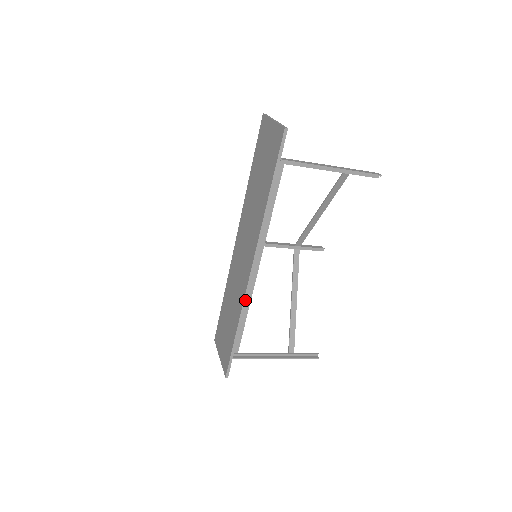
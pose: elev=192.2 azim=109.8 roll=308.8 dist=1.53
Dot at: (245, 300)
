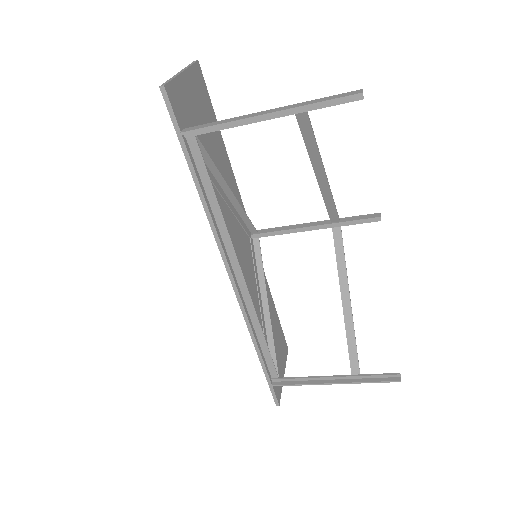
Dot at: (246, 319)
